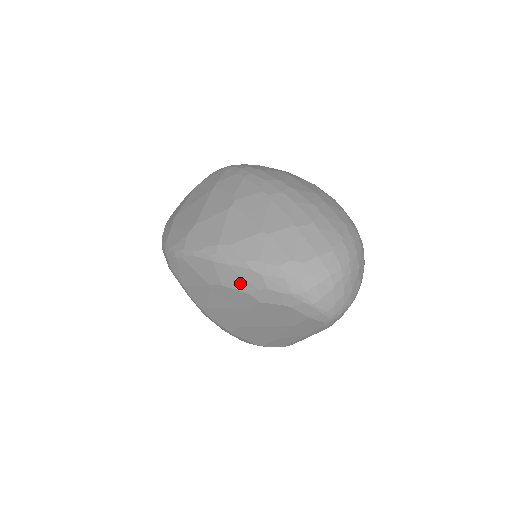
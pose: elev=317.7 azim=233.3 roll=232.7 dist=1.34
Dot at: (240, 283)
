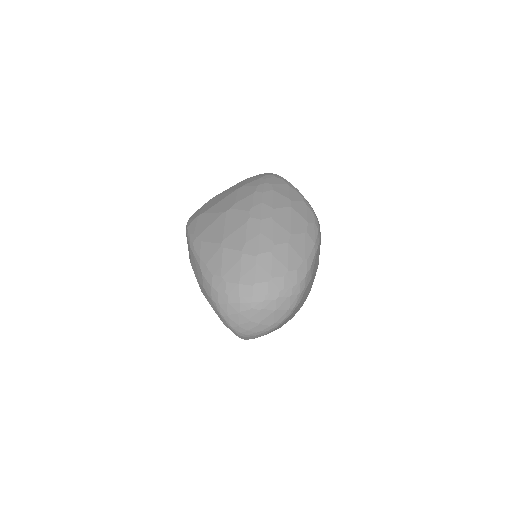
Dot at: (196, 272)
